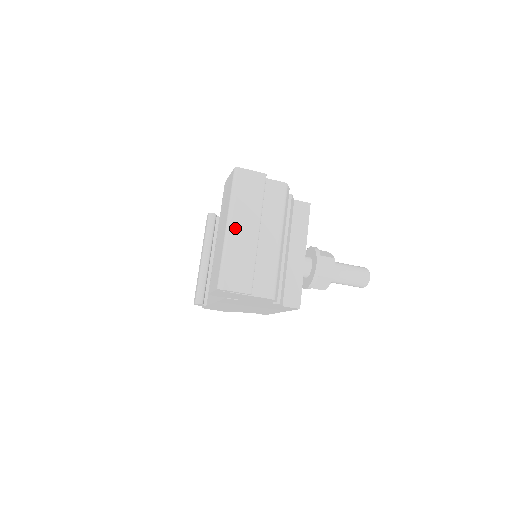
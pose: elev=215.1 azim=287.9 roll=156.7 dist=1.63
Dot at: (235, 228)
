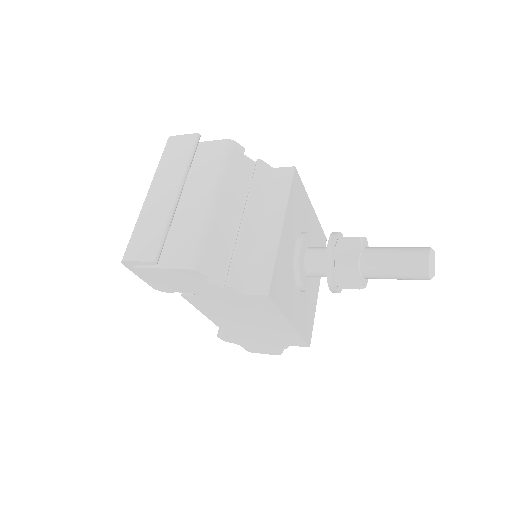
Dot at: (152, 194)
